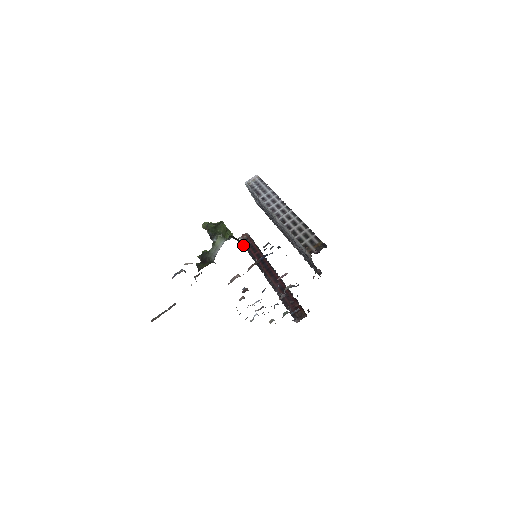
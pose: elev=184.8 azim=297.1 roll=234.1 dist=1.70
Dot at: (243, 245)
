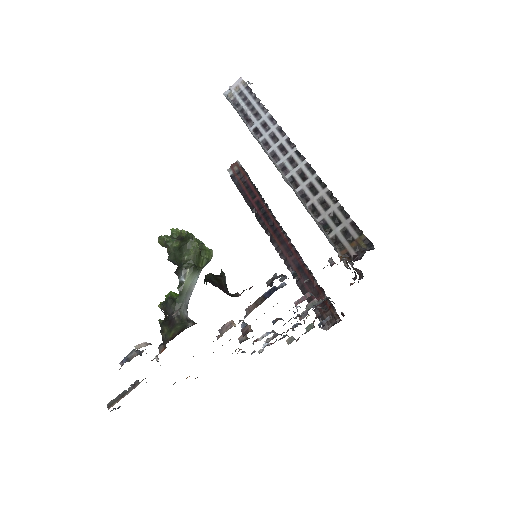
Dot at: occluded
